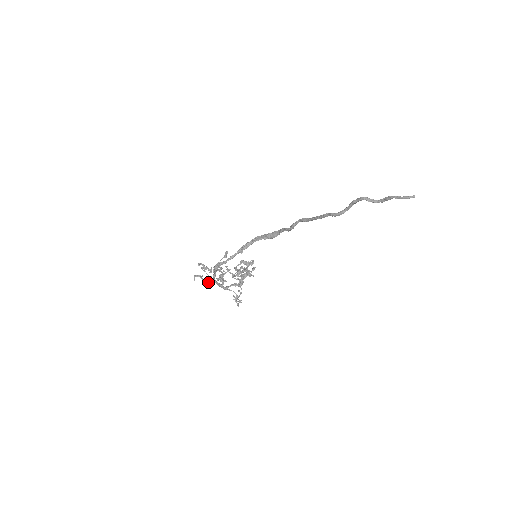
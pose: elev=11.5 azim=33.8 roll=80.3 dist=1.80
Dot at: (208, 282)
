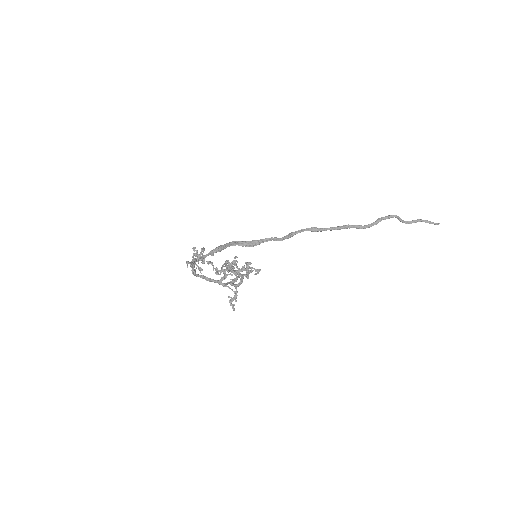
Dot at: (195, 275)
